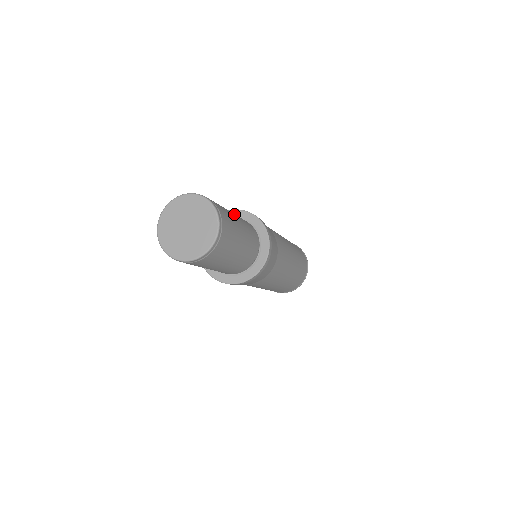
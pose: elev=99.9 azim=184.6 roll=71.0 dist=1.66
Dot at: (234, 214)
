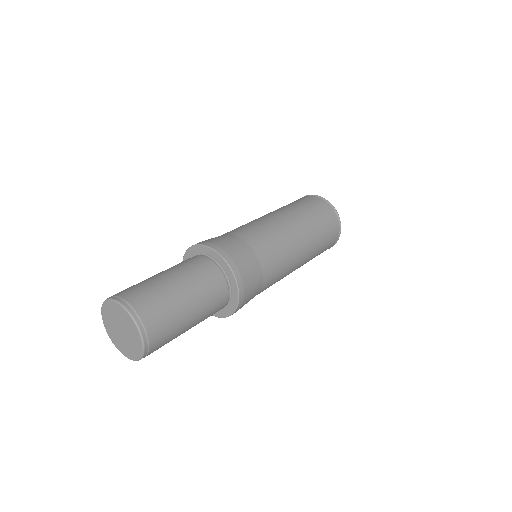
Dot at: (164, 272)
